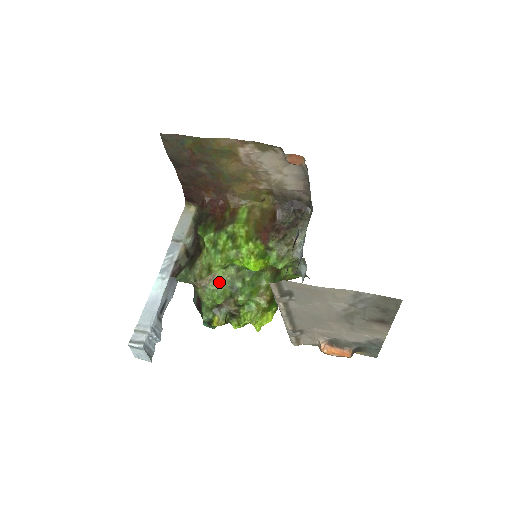
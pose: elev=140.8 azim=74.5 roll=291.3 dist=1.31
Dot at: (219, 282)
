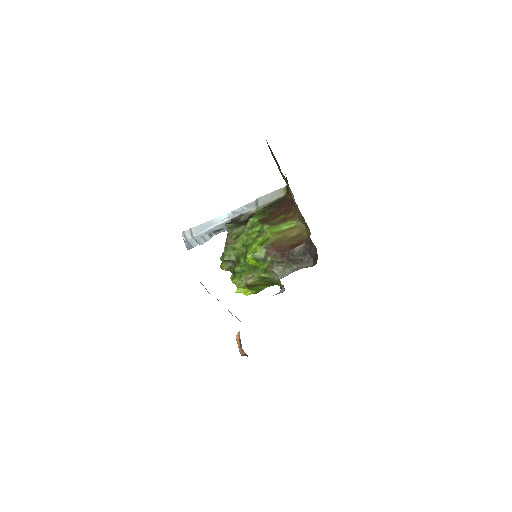
Dot at: (234, 248)
